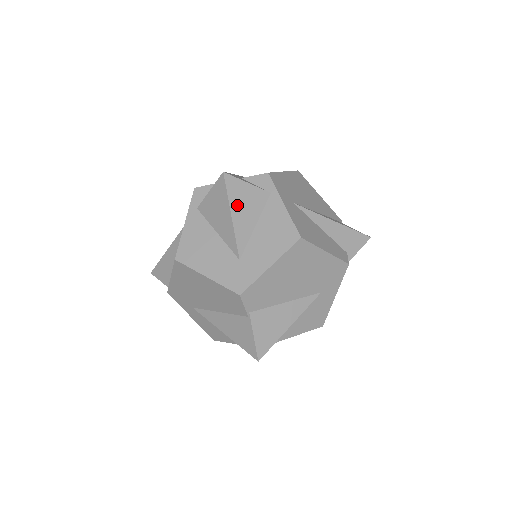
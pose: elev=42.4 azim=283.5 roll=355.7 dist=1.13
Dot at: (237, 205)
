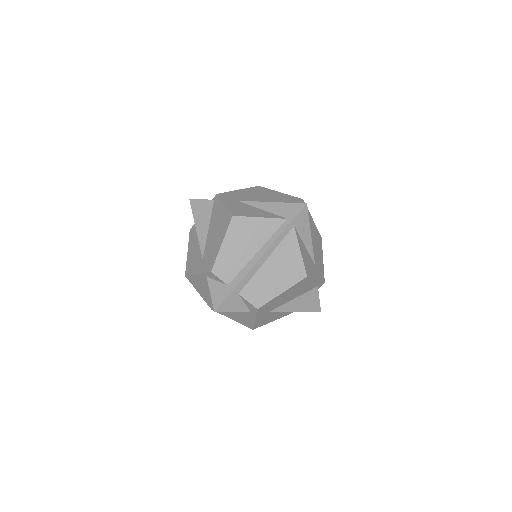
Dot at: occluded
